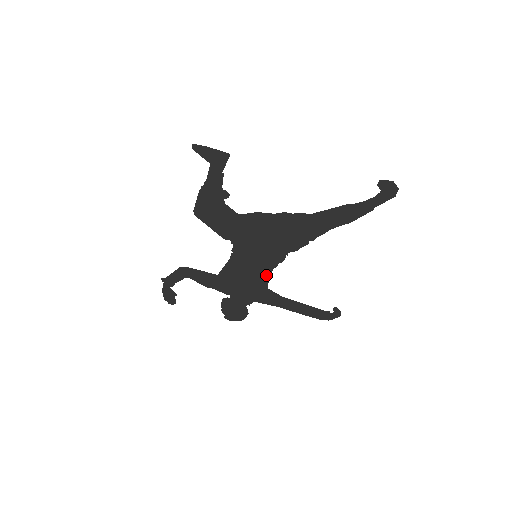
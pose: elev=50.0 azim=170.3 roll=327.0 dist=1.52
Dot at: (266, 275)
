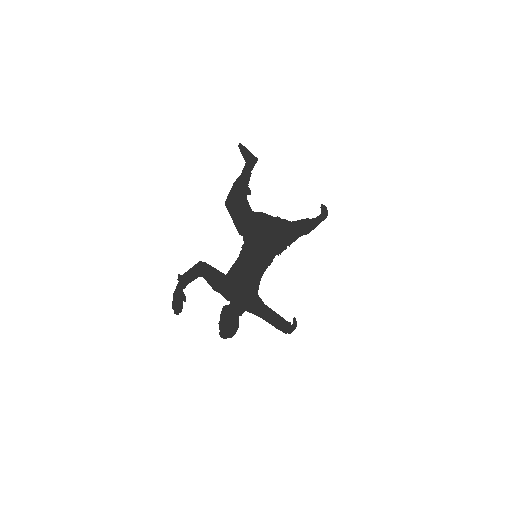
Dot at: (259, 278)
